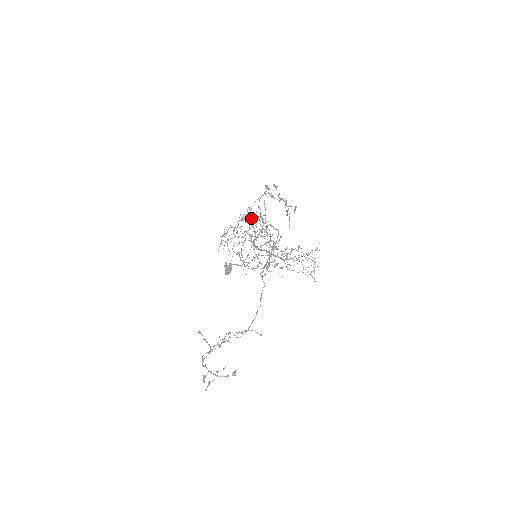
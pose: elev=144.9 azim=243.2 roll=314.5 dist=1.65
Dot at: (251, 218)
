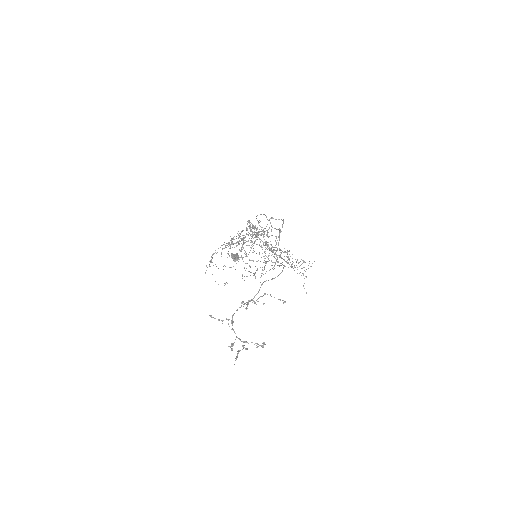
Dot at: occluded
